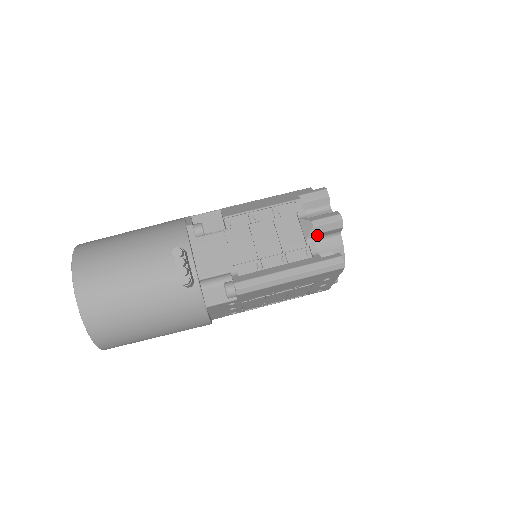
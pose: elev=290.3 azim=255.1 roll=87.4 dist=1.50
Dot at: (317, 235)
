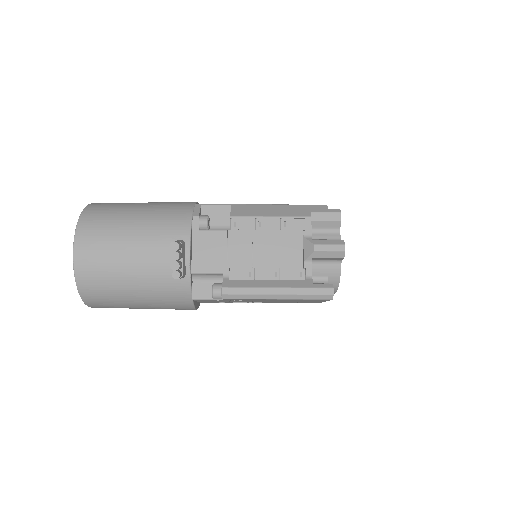
Dot at: (317, 258)
